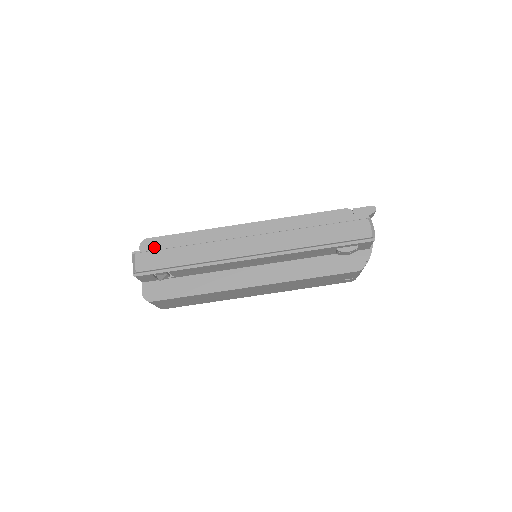
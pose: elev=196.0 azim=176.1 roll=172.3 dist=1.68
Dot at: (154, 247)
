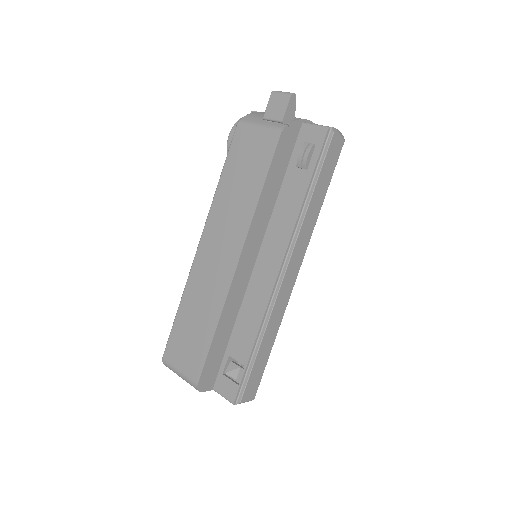
Dot at: (210, 375)
